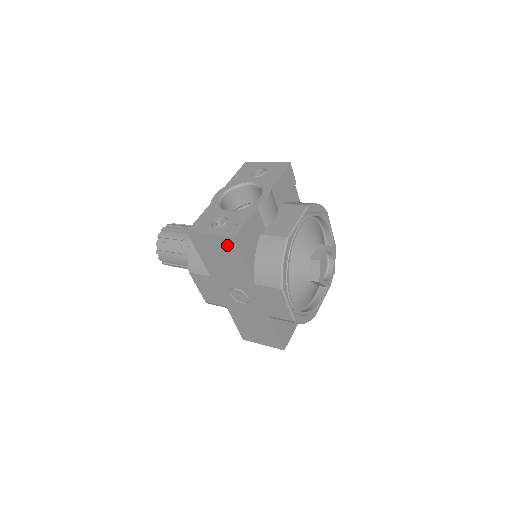
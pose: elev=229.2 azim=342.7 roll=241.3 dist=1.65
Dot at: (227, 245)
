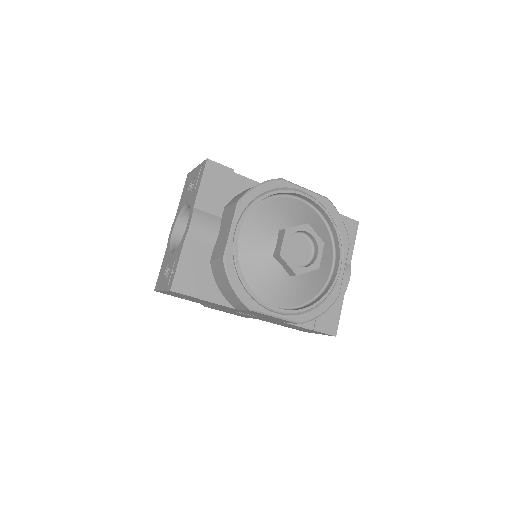
Dot at: (178, 294)
